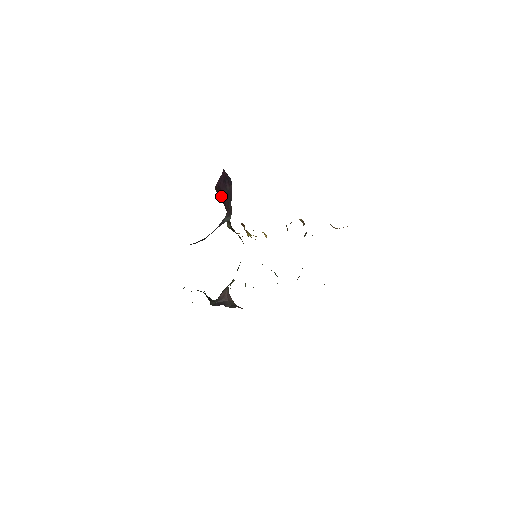
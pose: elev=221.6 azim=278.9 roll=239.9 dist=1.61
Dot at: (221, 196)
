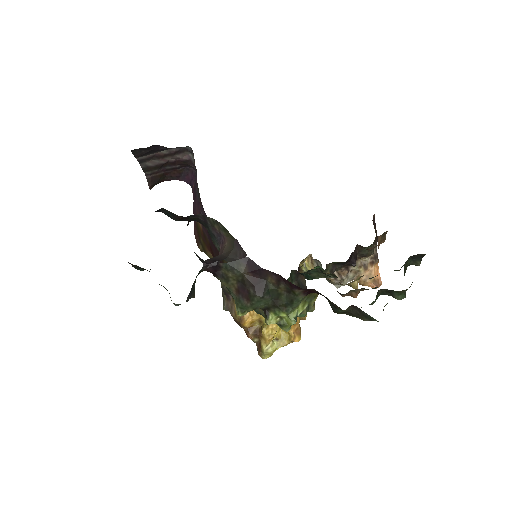
Dot at: (198, 222)
